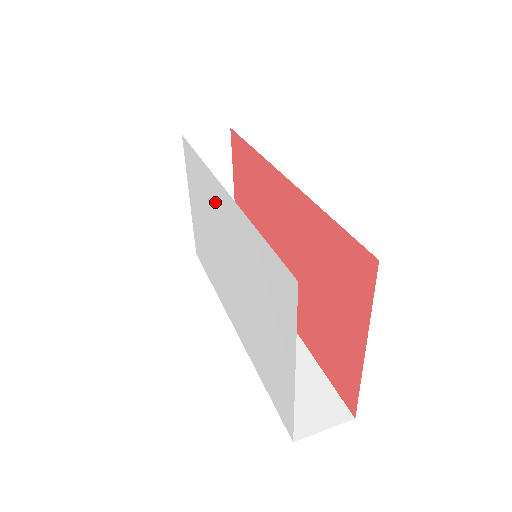
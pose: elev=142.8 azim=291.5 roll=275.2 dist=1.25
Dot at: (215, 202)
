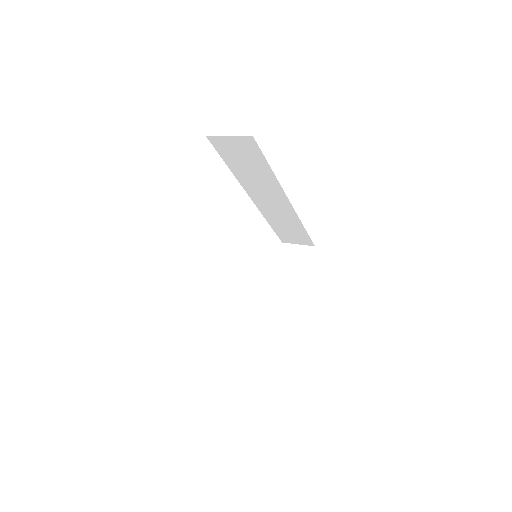
Dot at: occluded
